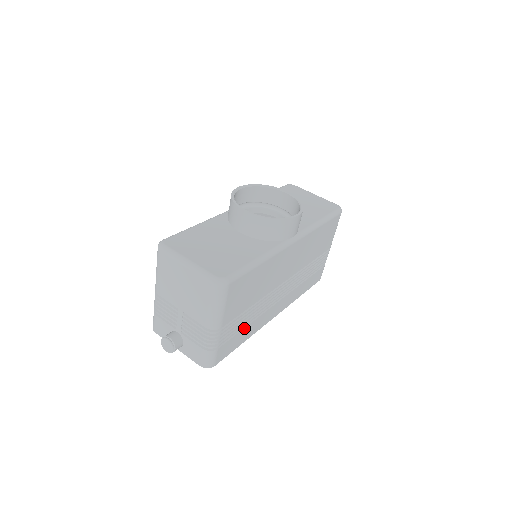
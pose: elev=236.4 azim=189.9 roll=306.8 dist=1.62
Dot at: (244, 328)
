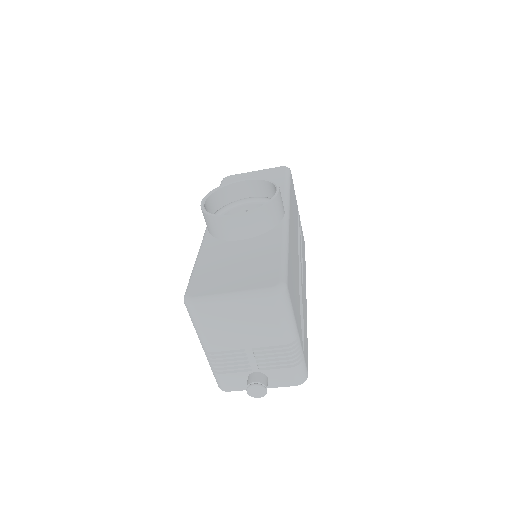
Dot at: (303, 323)
